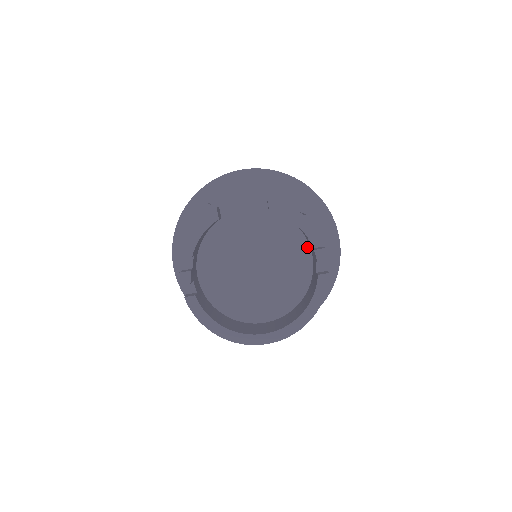
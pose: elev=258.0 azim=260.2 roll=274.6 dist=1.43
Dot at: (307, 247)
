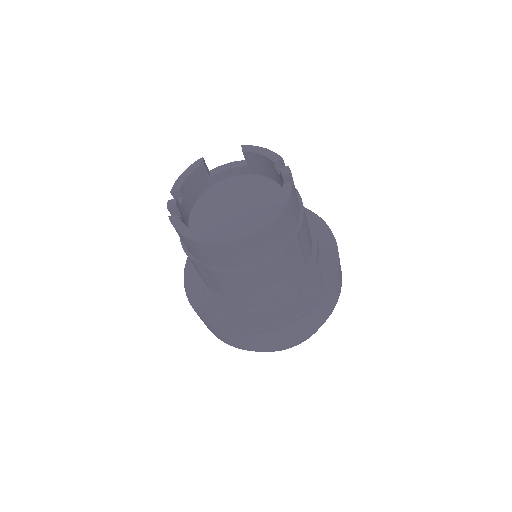
Dot at: occluded
